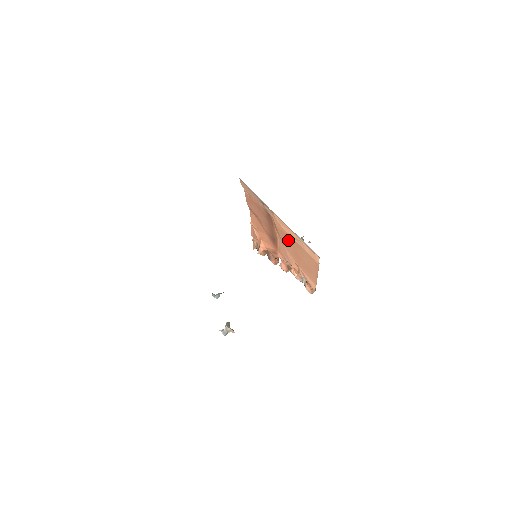
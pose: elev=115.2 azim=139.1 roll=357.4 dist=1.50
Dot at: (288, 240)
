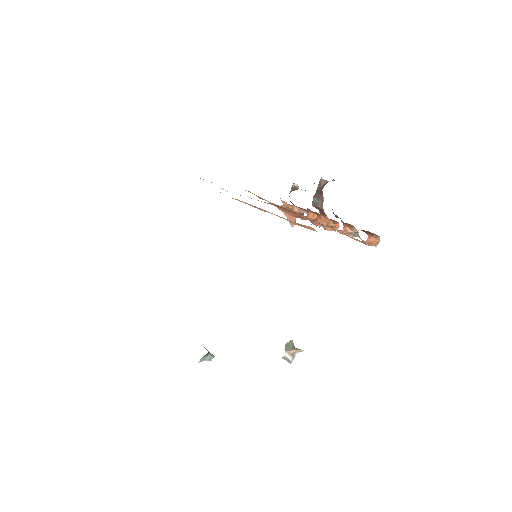
Dot at: occluded
